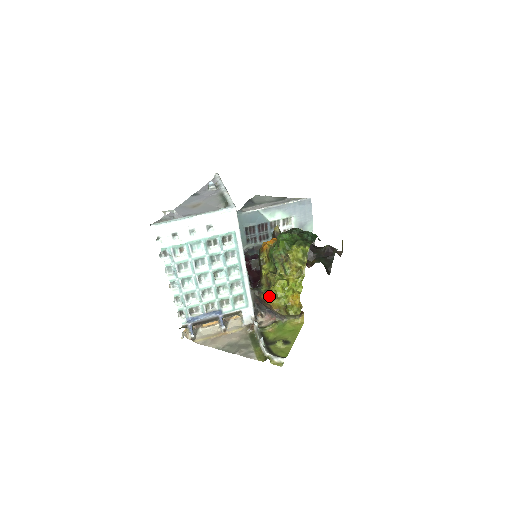
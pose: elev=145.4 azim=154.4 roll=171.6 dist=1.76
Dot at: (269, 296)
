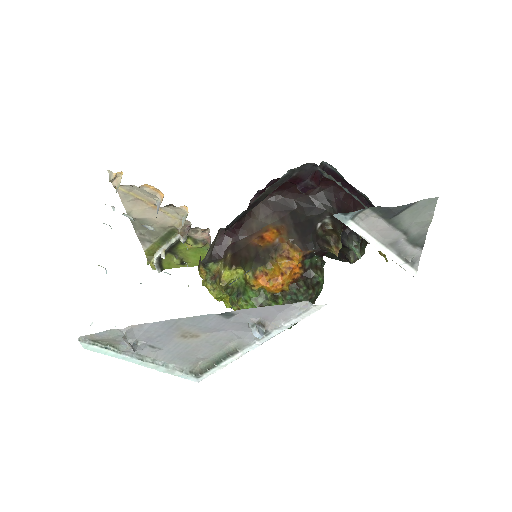
Dot at: (202, 277)
